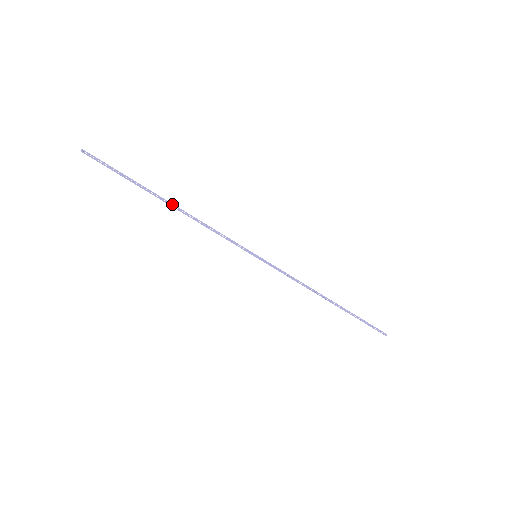
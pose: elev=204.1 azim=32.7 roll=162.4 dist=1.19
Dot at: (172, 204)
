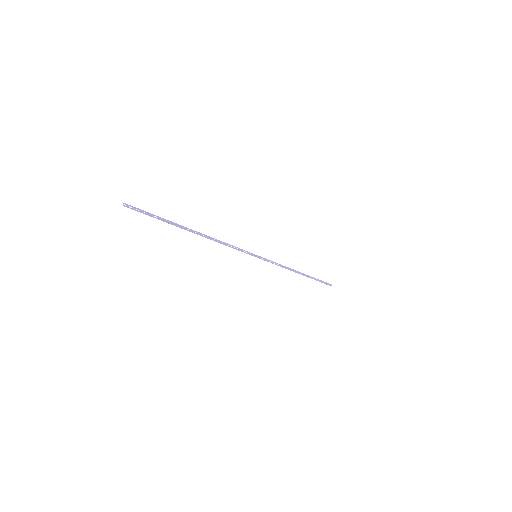
Dot at: (198, 232)
